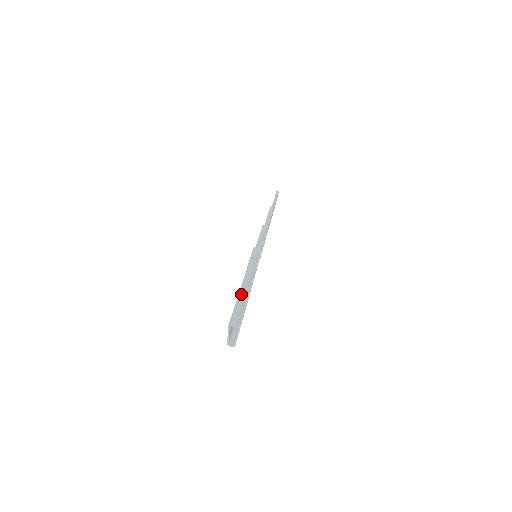
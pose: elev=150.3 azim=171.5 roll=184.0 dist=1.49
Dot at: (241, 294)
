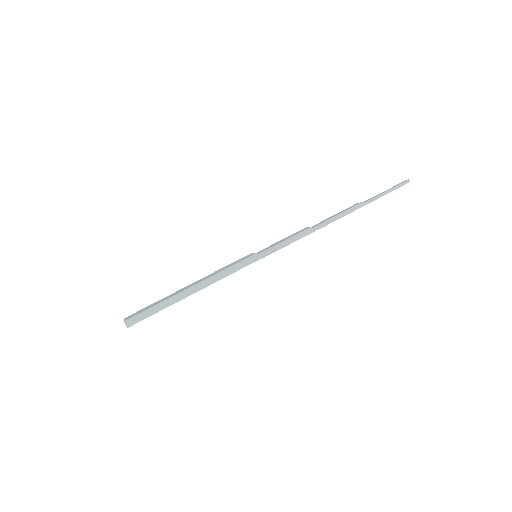
Dot at: (172, 300)
